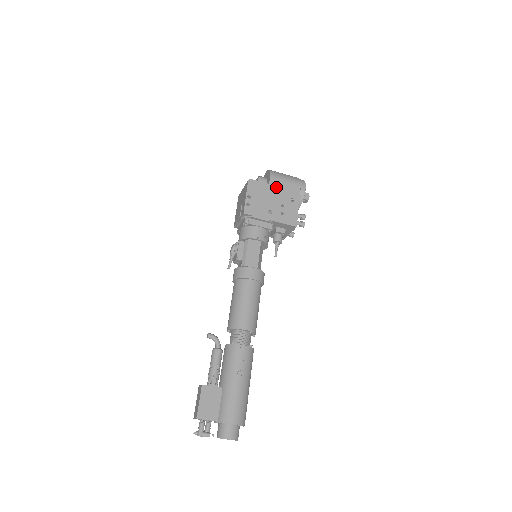
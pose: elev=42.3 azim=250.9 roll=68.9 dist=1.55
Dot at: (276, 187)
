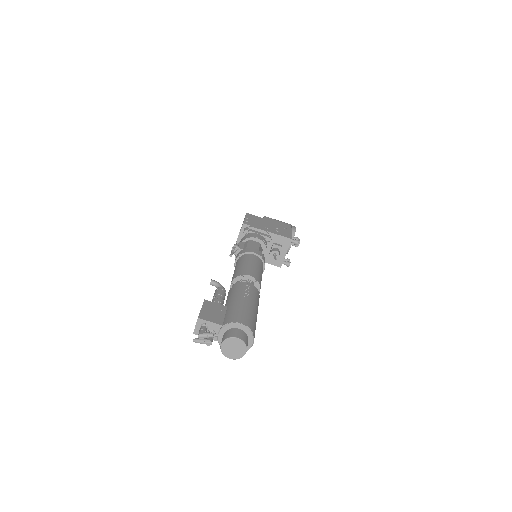
Dot at: (270, 221)
